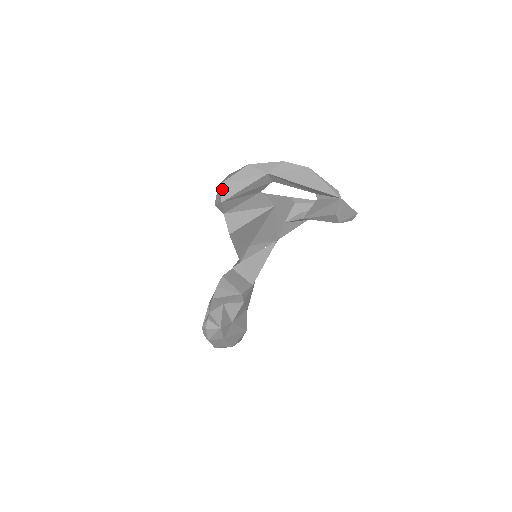
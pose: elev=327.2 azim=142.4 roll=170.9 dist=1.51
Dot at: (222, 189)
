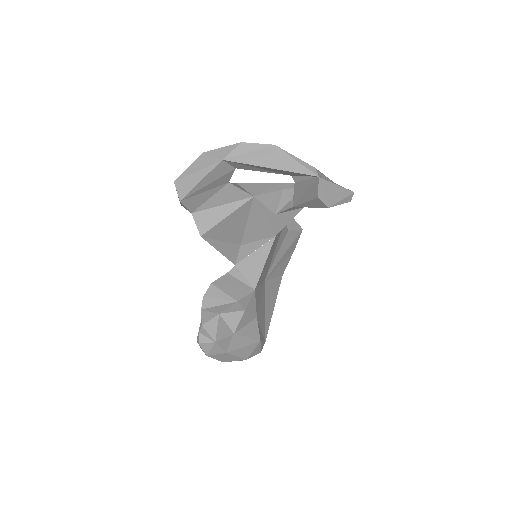
Dot at: (178, 186)
